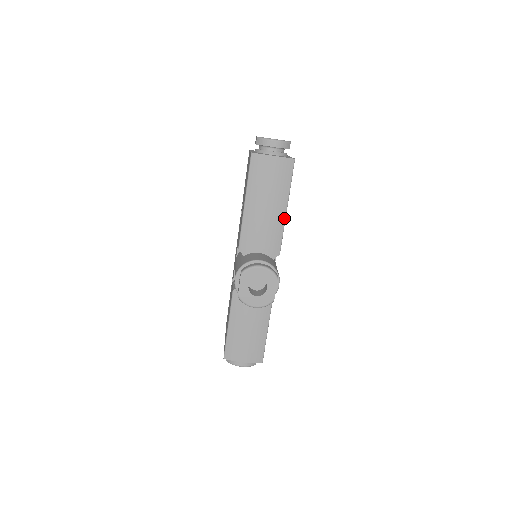
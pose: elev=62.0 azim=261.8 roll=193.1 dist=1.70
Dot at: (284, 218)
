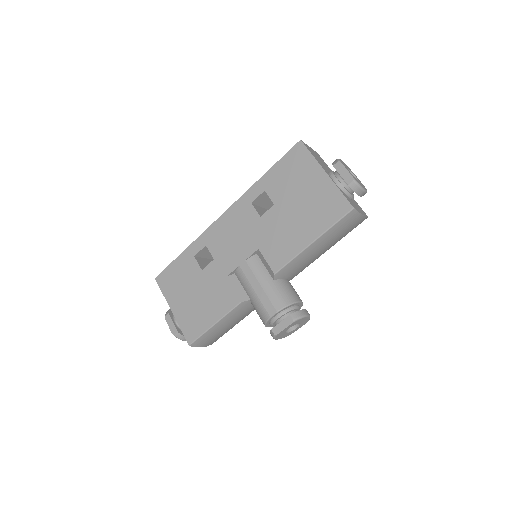
Dot at: occluded
